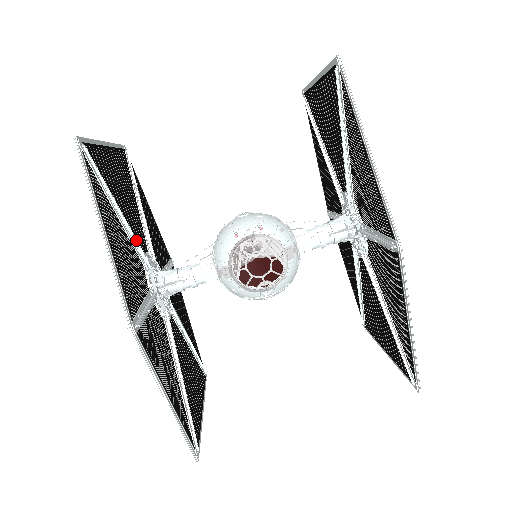
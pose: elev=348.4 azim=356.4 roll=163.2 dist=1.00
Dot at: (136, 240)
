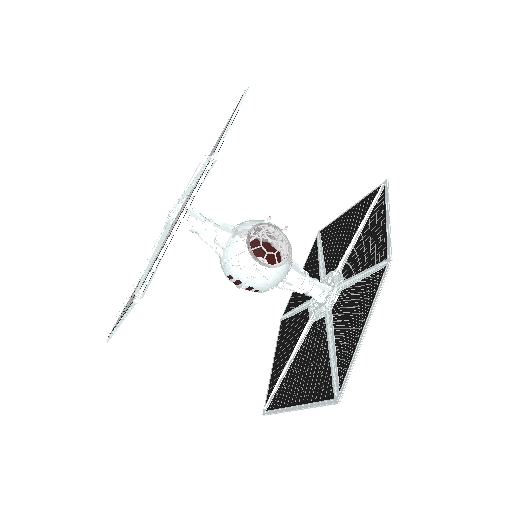
Dot at: occluded
